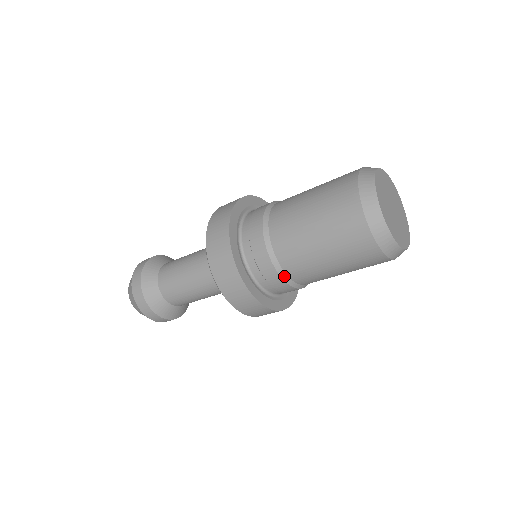
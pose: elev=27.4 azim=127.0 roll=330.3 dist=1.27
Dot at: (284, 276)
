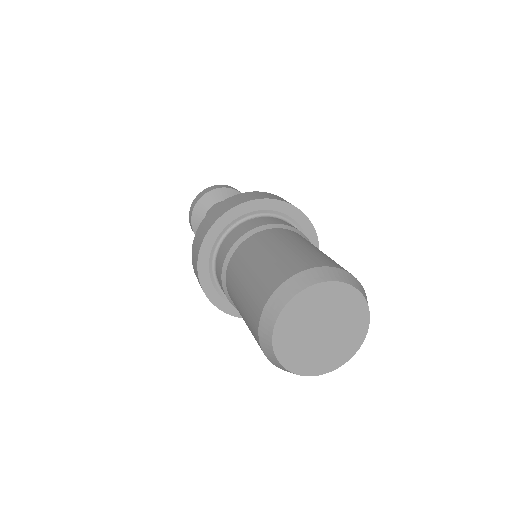
Dot at: (233, 304)
